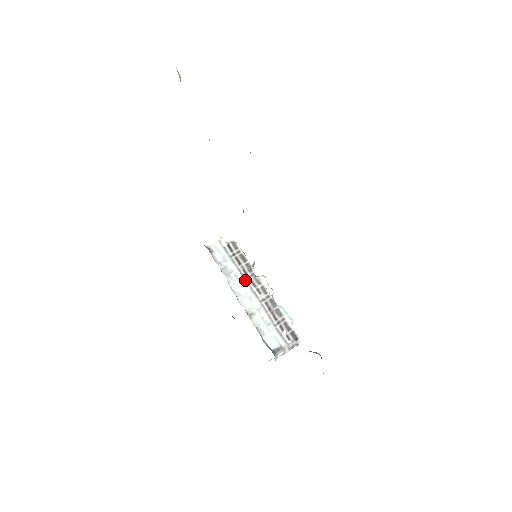
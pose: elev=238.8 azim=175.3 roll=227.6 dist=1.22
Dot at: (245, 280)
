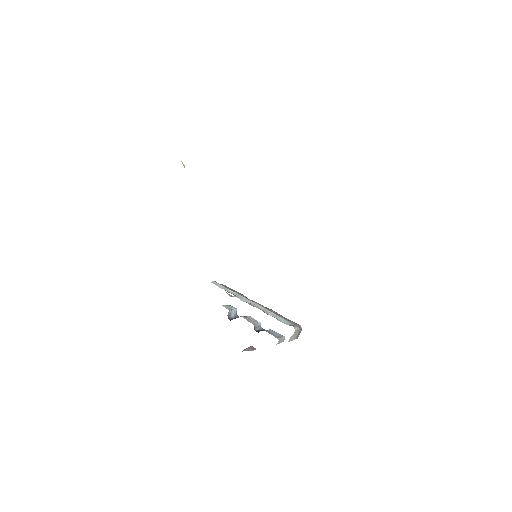
Dot at: (245, 298)
